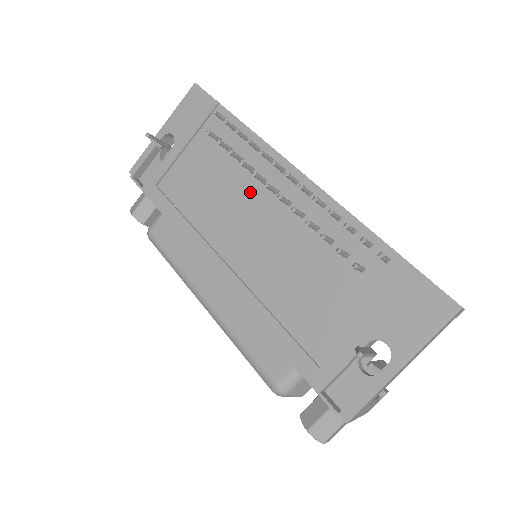
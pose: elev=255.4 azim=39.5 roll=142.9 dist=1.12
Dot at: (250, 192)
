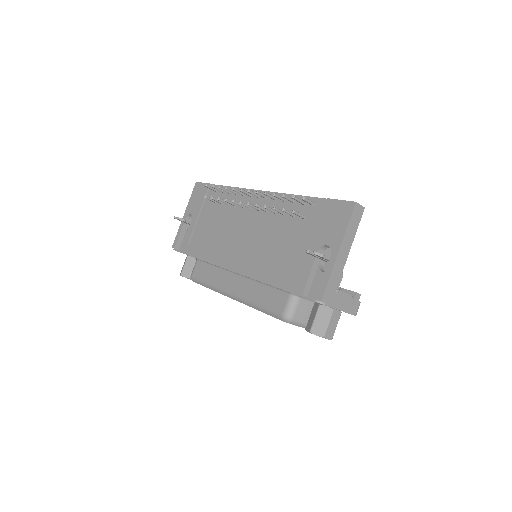
Dot at: (237, 217)
